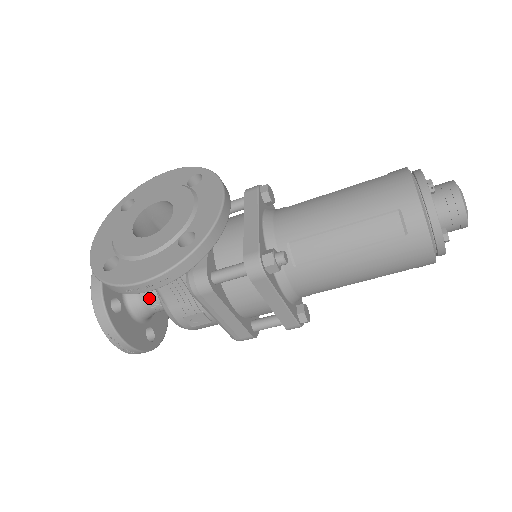
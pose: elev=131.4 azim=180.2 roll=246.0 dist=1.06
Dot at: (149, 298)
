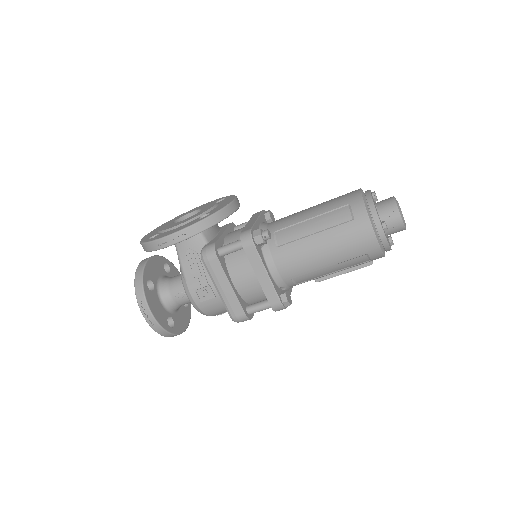
Dot at: (175, 286)
